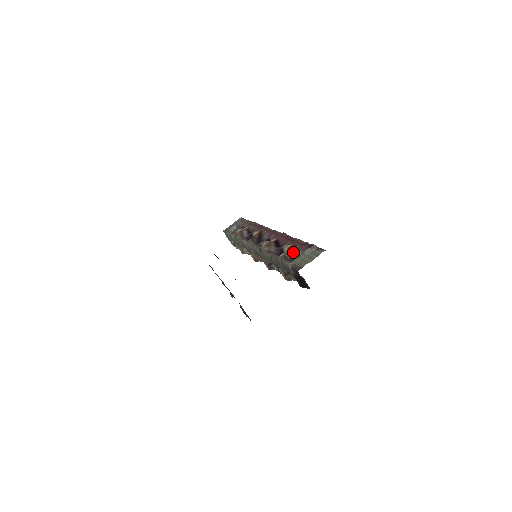
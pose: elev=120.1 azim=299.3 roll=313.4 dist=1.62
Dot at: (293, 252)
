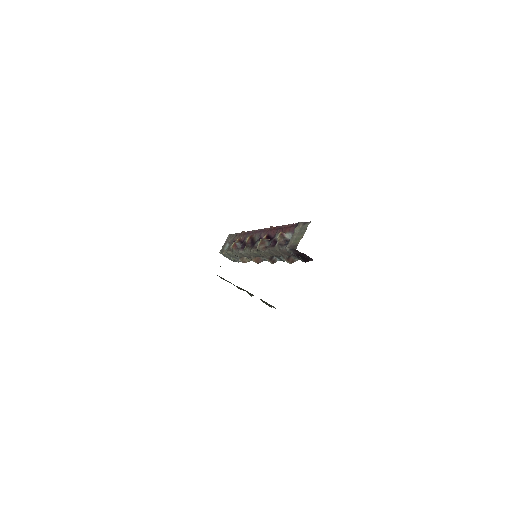
Dot at: (285, 237)
